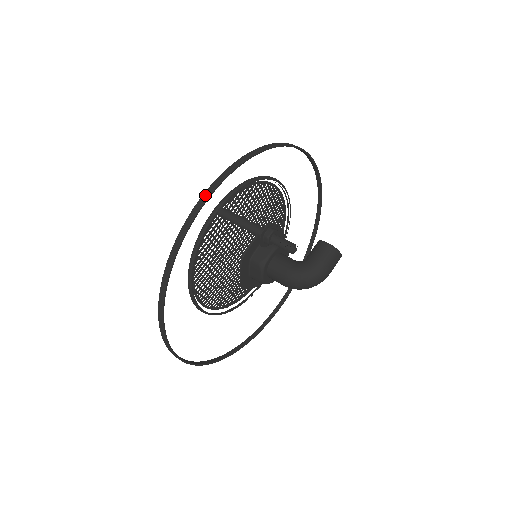
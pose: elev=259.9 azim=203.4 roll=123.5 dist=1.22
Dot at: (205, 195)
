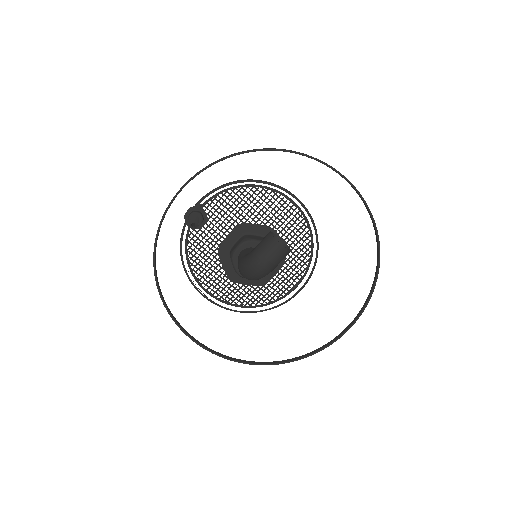
Dot at: (177, 192)
